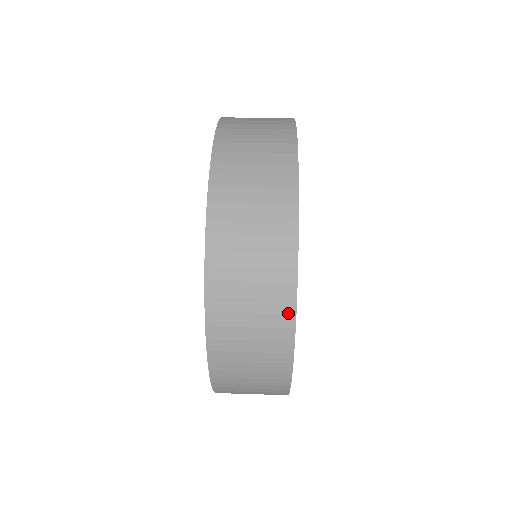
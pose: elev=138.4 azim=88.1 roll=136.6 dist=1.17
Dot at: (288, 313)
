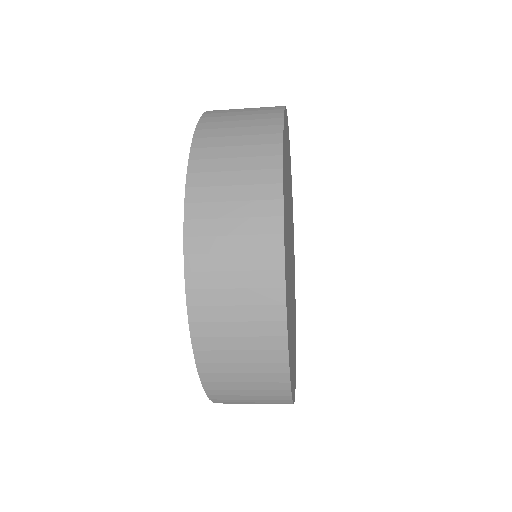
Dot at: (274, 155)
